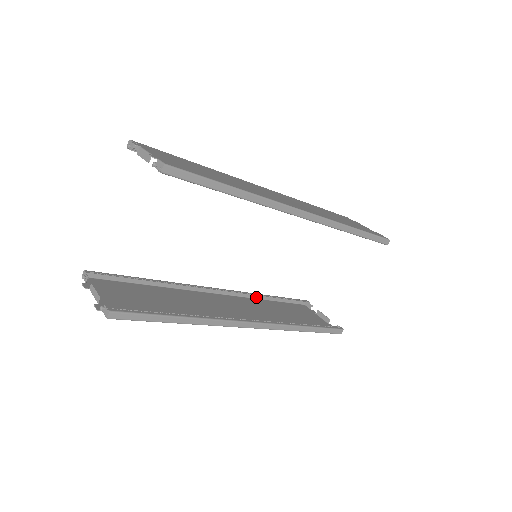
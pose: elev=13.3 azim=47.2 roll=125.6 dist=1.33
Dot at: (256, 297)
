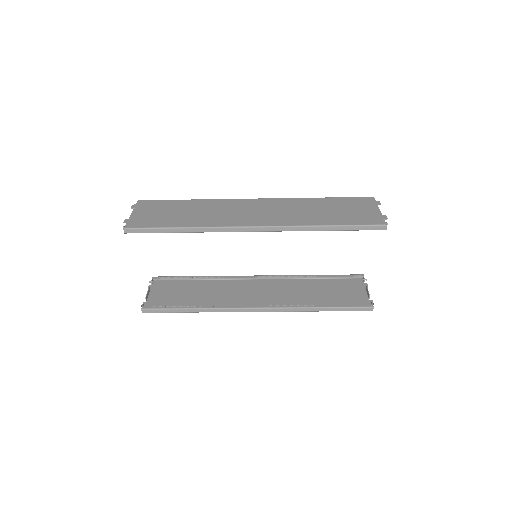
Dot at: (300, 277)
